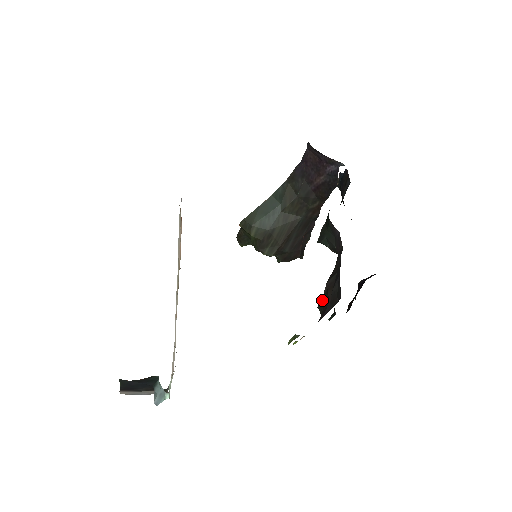
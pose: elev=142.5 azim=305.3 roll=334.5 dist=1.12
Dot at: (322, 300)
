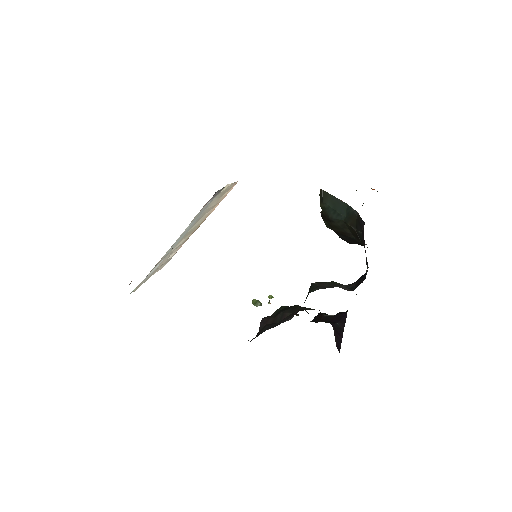
Dot at: (280, 310)
